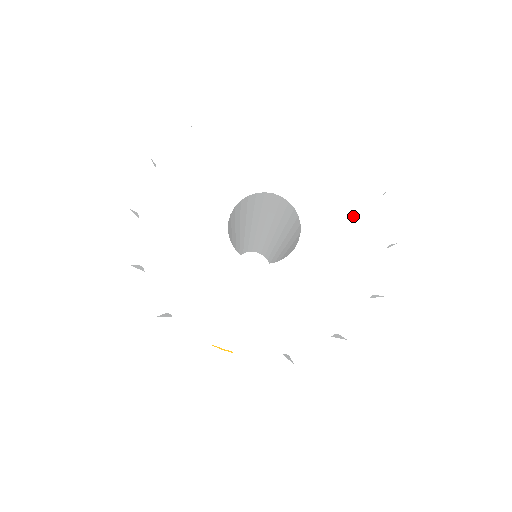
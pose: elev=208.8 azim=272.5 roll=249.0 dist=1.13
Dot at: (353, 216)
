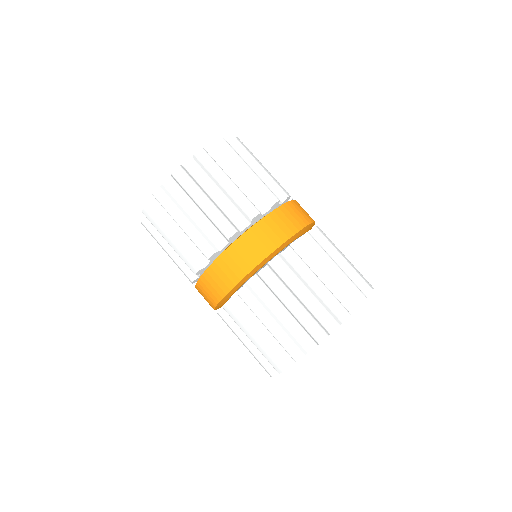
Dot at: occluded
